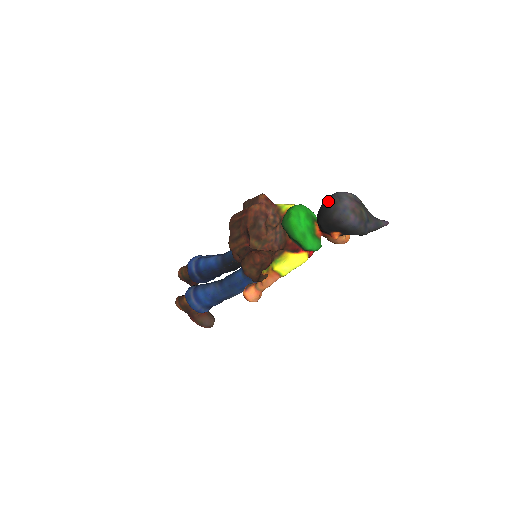
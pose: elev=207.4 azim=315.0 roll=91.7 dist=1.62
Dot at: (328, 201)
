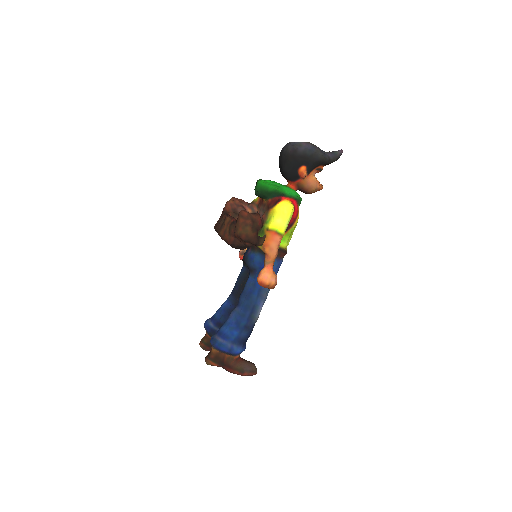
Dot at: (280, 152)
